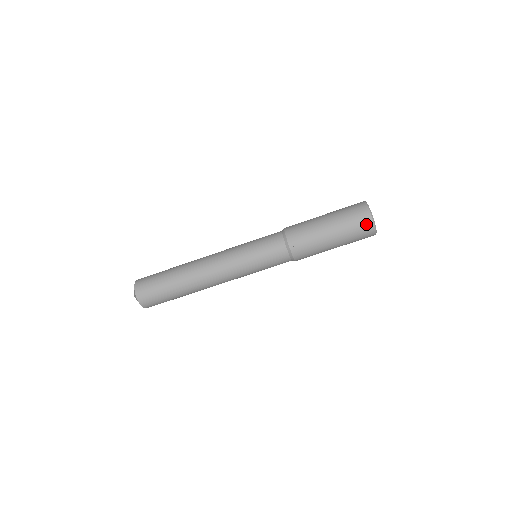
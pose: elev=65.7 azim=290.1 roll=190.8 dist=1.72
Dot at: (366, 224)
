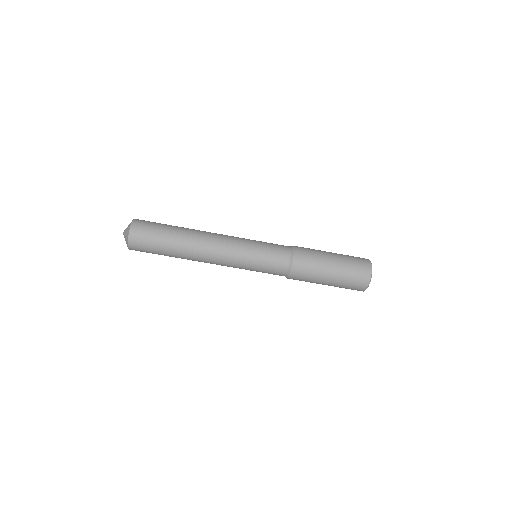
Dot at: (358, 290)
